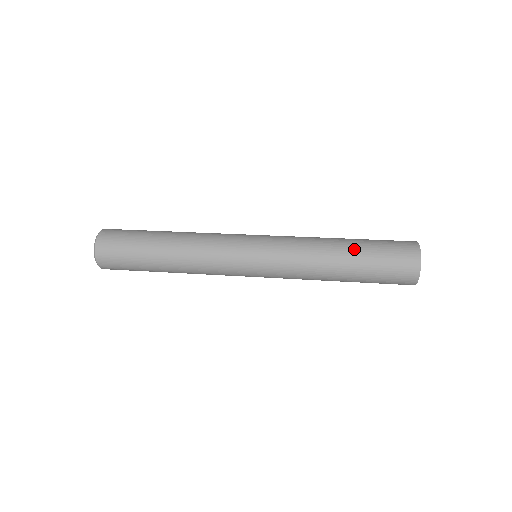
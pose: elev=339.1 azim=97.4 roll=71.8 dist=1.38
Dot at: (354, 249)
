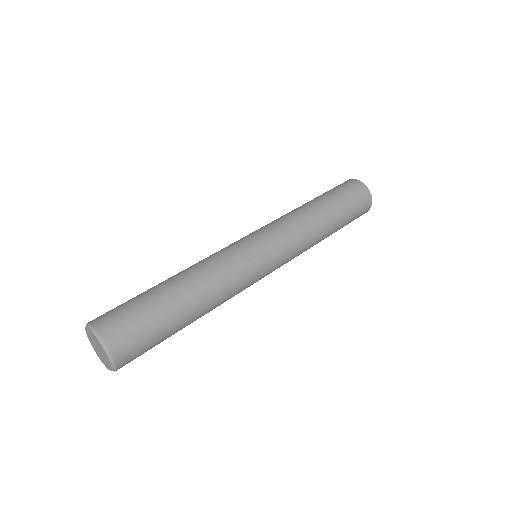
Dot at: (326, 202)
